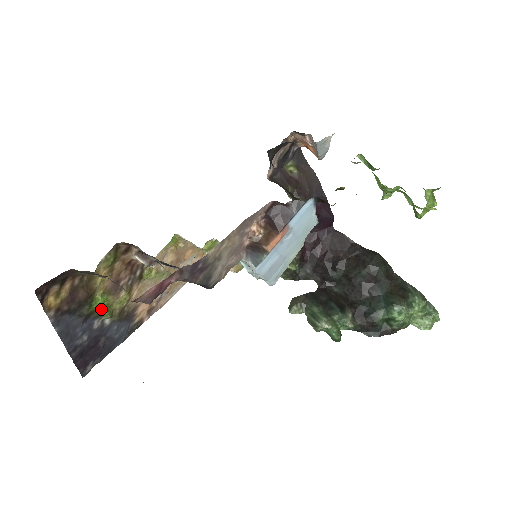
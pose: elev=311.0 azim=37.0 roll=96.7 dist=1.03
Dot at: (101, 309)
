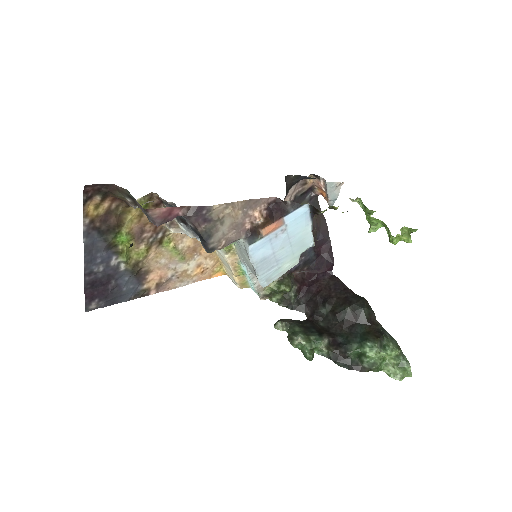
Dot at: (122, 247)
